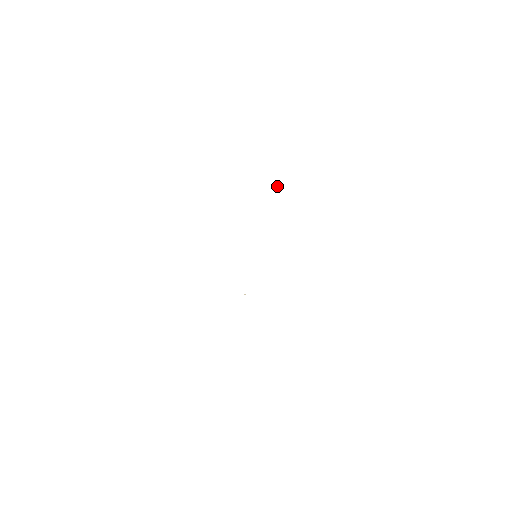
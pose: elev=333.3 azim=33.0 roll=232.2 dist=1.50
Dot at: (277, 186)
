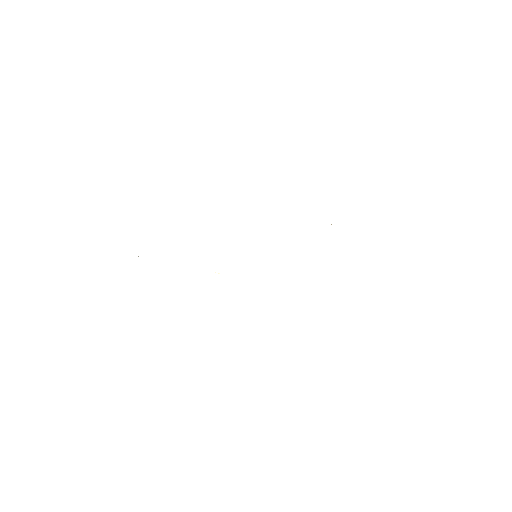
Dot at: occluded
